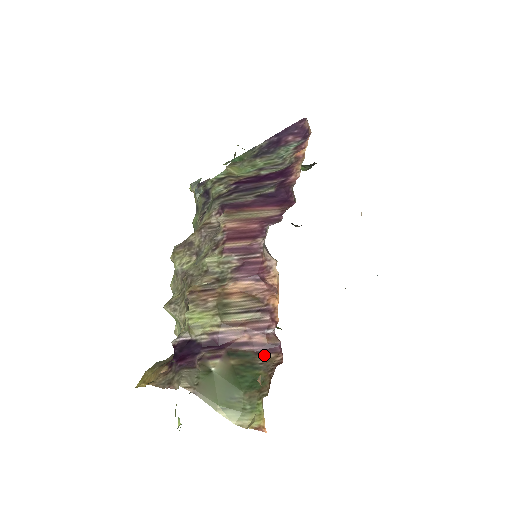
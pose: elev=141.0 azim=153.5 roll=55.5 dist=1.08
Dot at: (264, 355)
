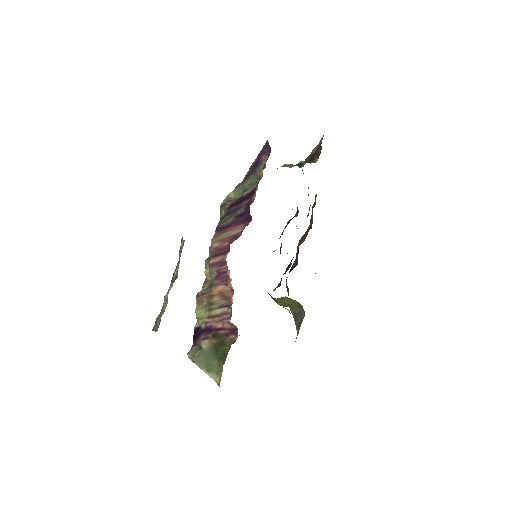
Dot at: (230, 336)
